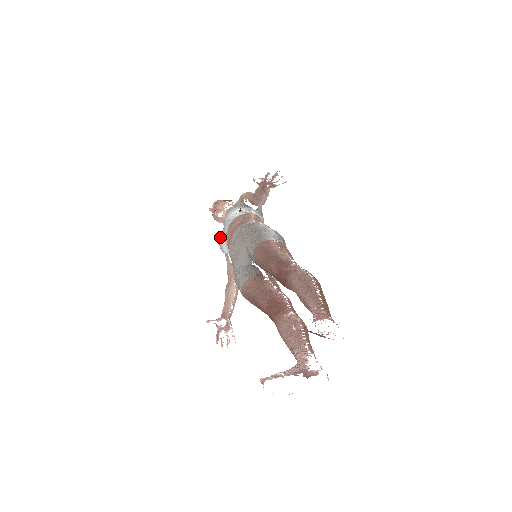
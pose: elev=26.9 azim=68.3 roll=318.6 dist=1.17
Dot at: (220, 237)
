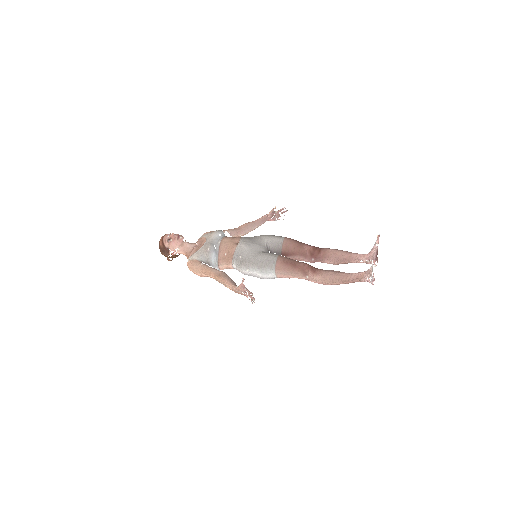
Dot at: (211, 244)
